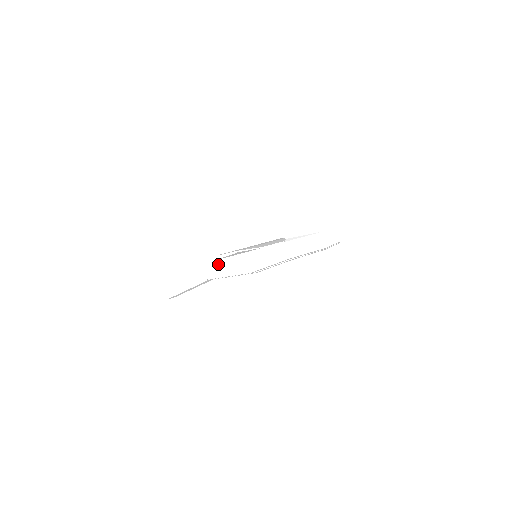
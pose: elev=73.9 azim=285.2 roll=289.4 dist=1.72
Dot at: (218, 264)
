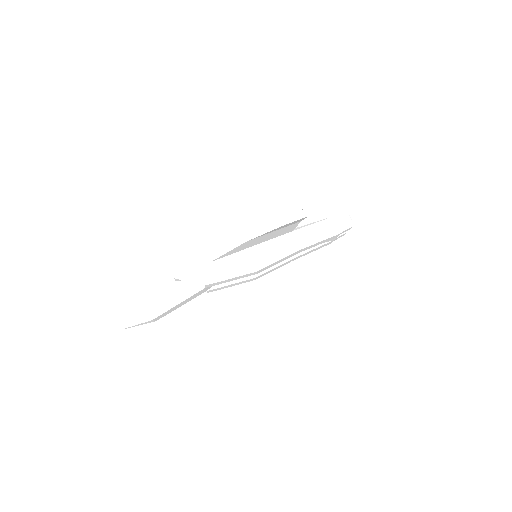
Dot at: (216, 265)
